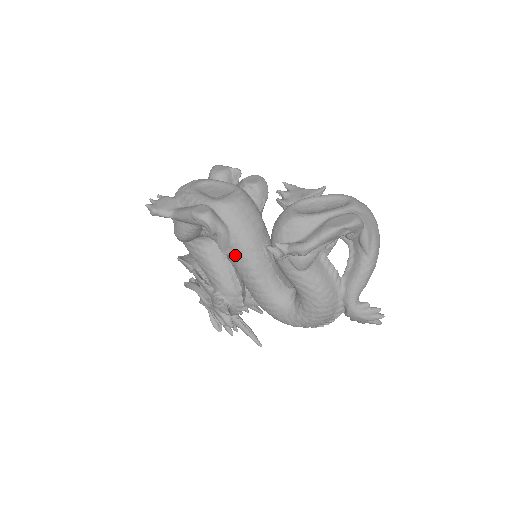
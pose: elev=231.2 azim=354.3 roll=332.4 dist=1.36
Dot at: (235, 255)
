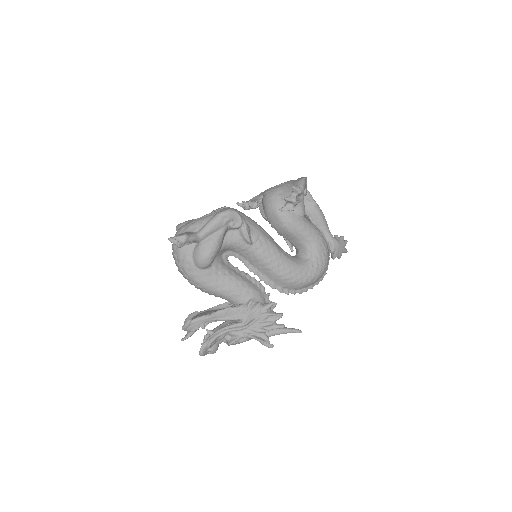
Dot at: (257, 240)
